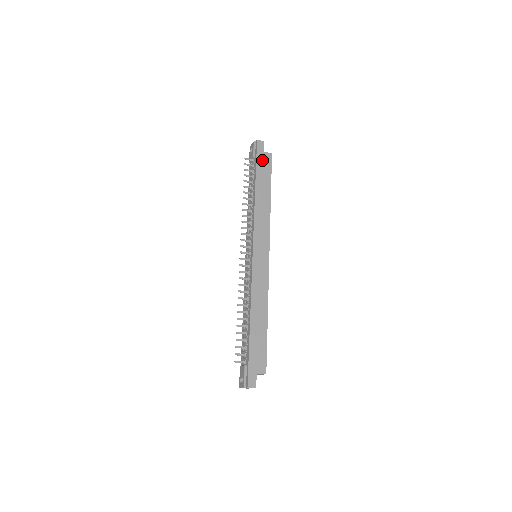
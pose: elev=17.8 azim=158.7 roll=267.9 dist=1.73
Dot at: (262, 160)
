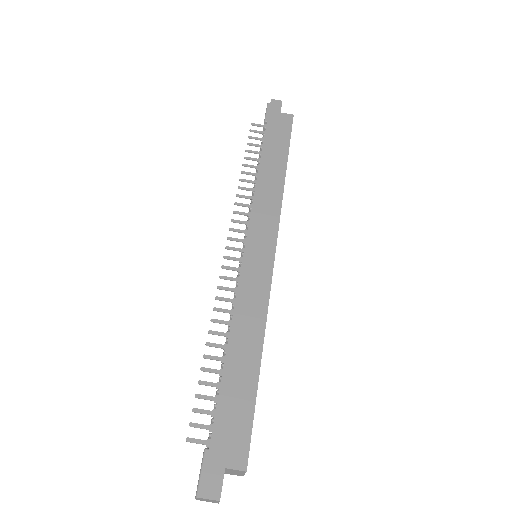
Dot at: (276, 122)
